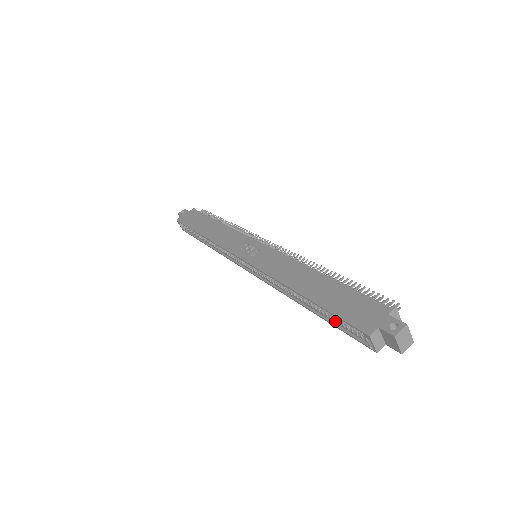
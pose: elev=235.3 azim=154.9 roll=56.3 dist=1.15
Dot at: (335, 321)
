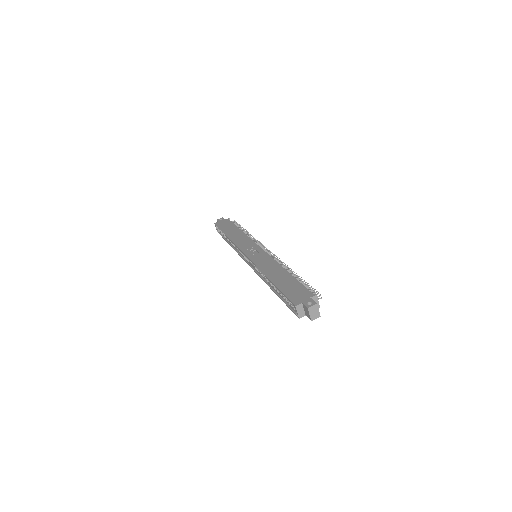
Dot at: (285, 299)
